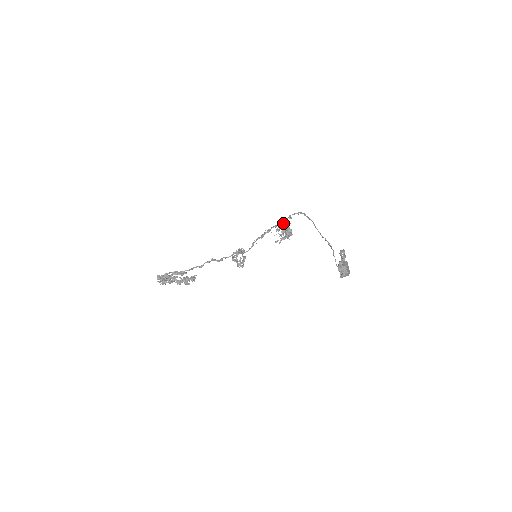
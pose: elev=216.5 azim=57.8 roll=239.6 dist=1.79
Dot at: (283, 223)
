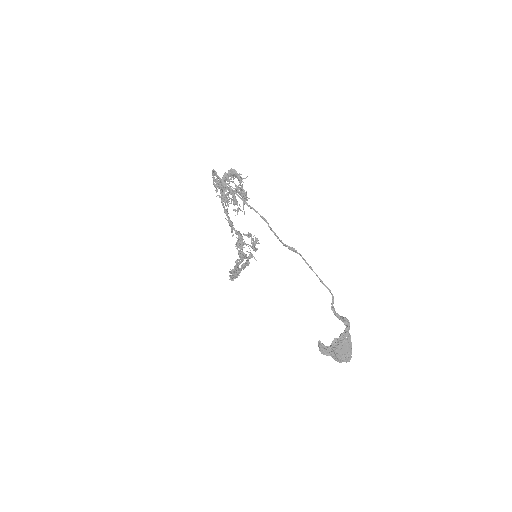
Dot at: (223, 201)
